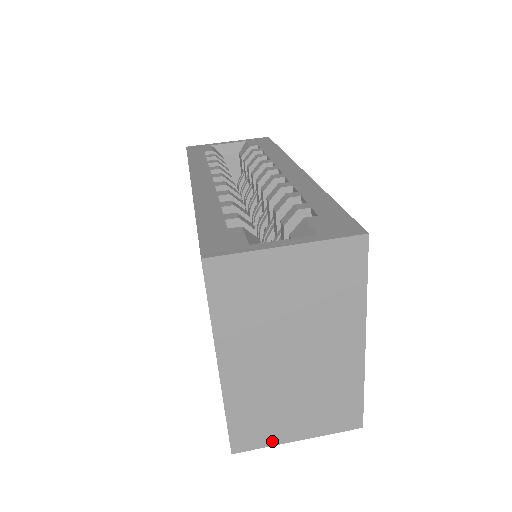
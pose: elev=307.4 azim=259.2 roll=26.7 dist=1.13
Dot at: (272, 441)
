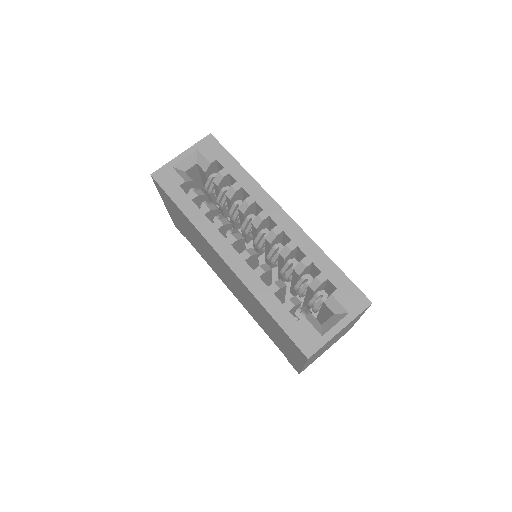
Dot at: occluded
